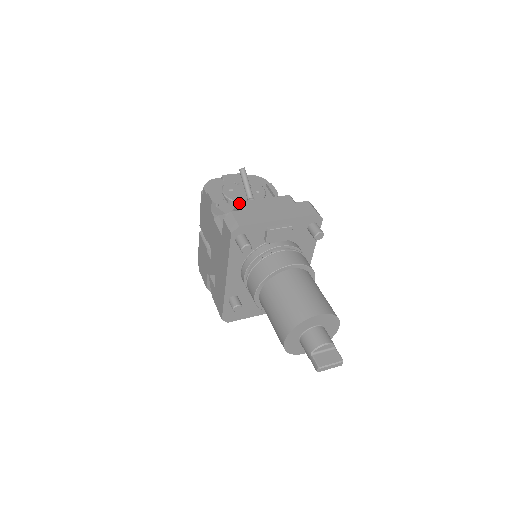
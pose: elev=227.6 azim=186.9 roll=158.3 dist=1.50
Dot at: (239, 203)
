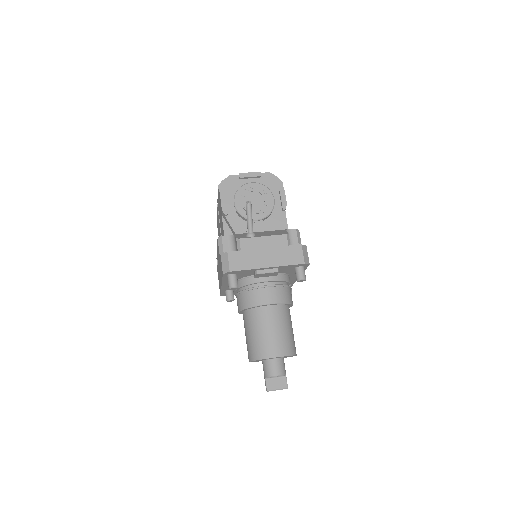
Dot at: (238, 240)
